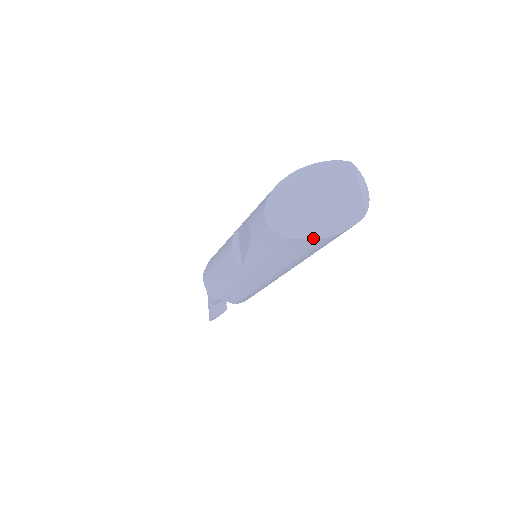
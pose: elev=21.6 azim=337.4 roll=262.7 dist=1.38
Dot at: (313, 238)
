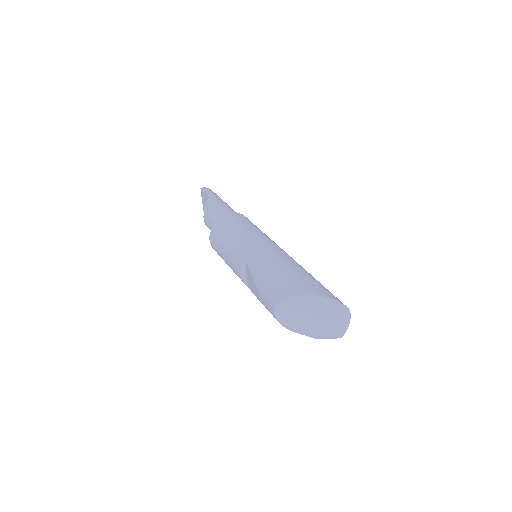
Dot at: occluded
